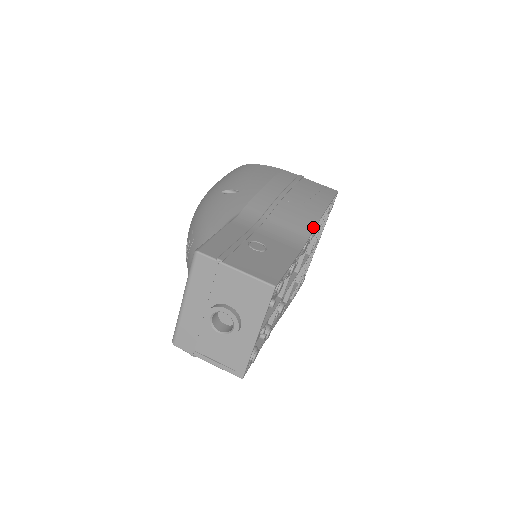
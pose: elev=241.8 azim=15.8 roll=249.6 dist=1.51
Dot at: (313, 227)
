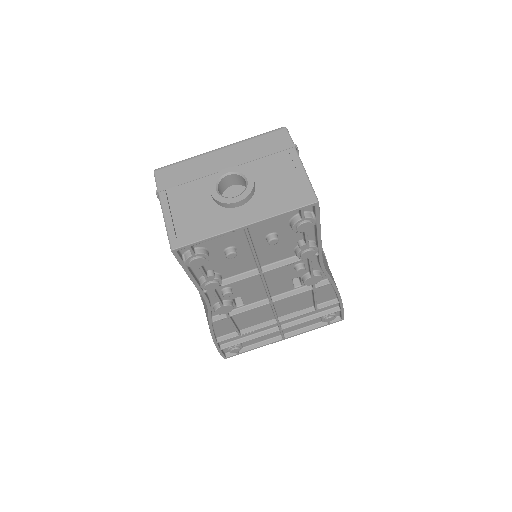
Dot at: (332, 278)
